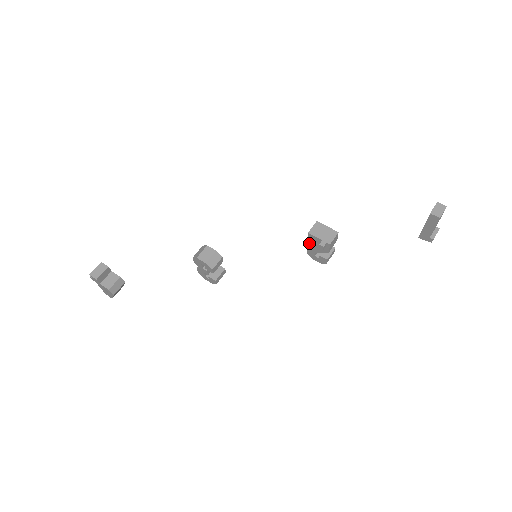
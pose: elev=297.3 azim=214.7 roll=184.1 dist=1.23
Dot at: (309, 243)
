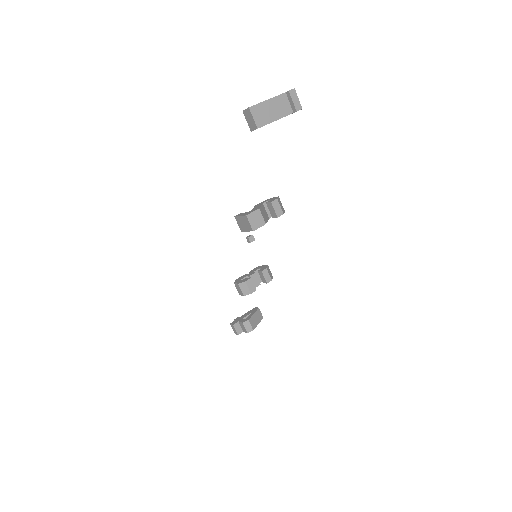
Dot at: occluded
